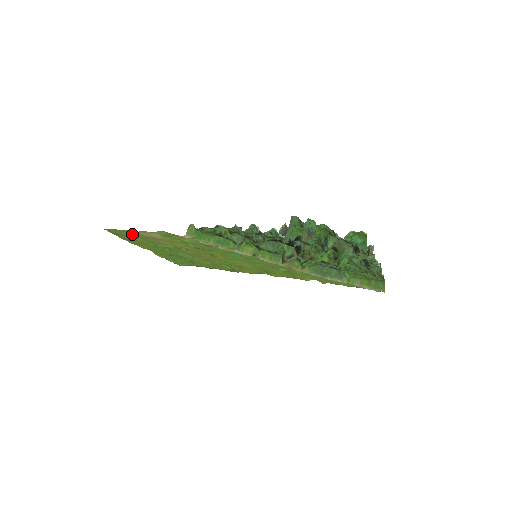
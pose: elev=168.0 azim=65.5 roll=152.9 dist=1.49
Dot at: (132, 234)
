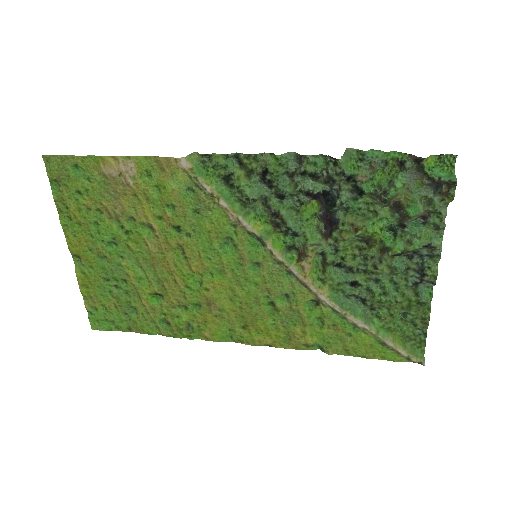
Dot at: (86, 175)
